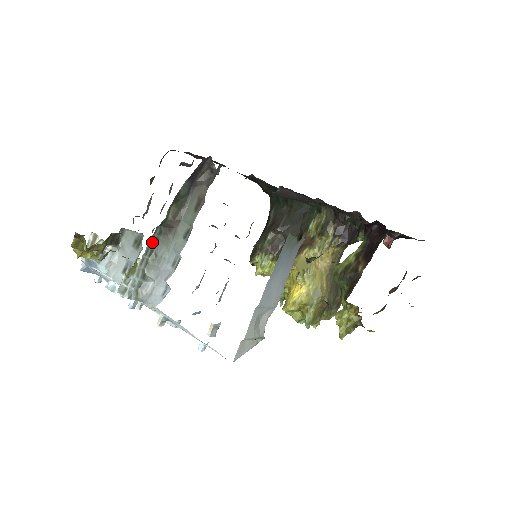
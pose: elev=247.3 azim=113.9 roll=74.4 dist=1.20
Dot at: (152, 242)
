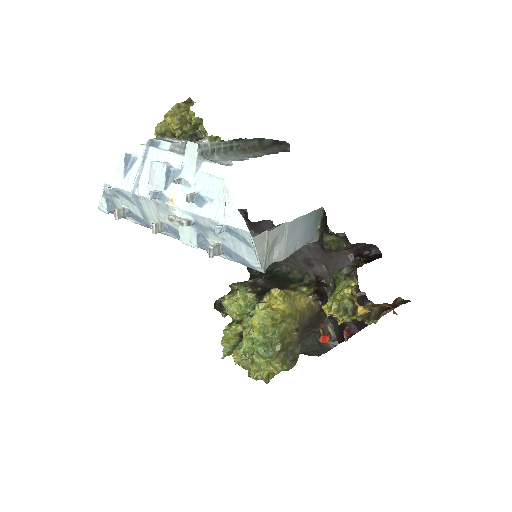
Dot at: (230, 144)
